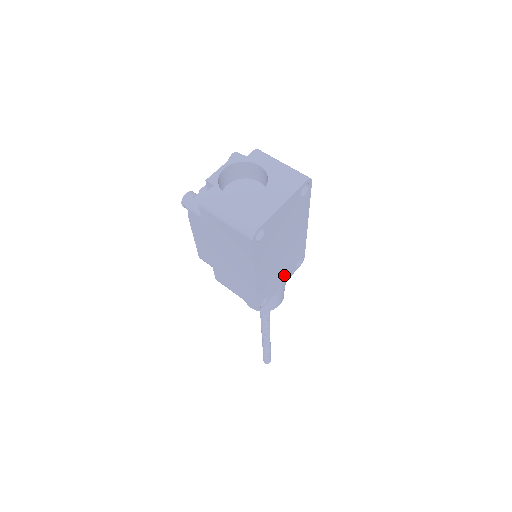
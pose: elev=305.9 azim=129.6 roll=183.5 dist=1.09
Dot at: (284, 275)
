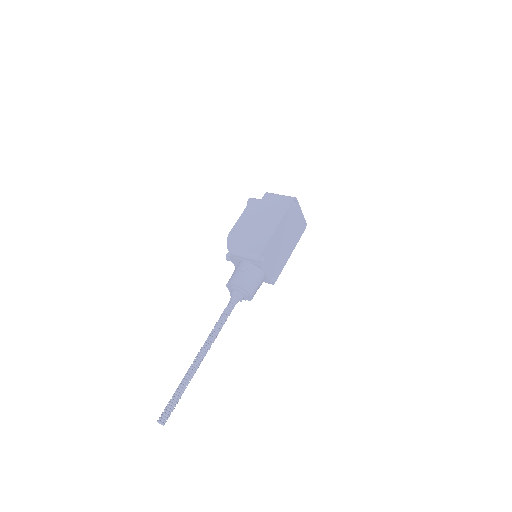
Dot at: (271, 266)
